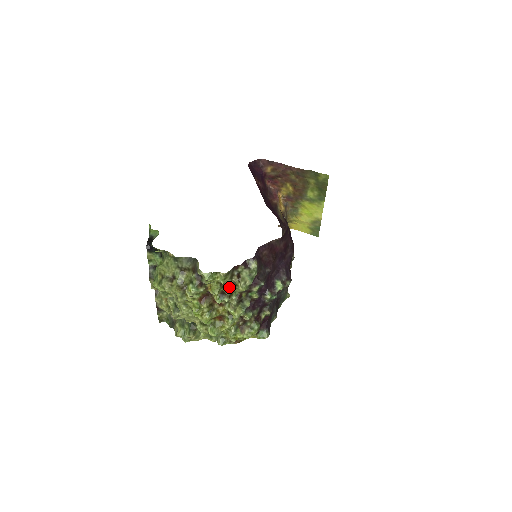
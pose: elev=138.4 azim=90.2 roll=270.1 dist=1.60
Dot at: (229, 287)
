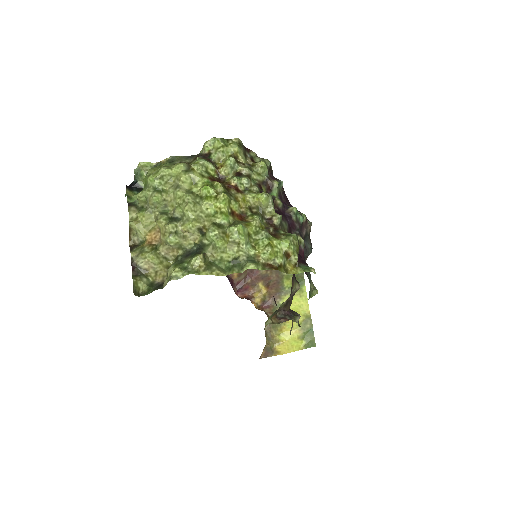
Dot at: (245, 166)
